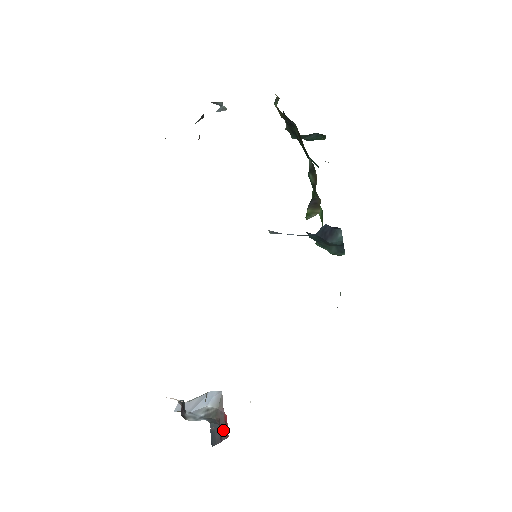
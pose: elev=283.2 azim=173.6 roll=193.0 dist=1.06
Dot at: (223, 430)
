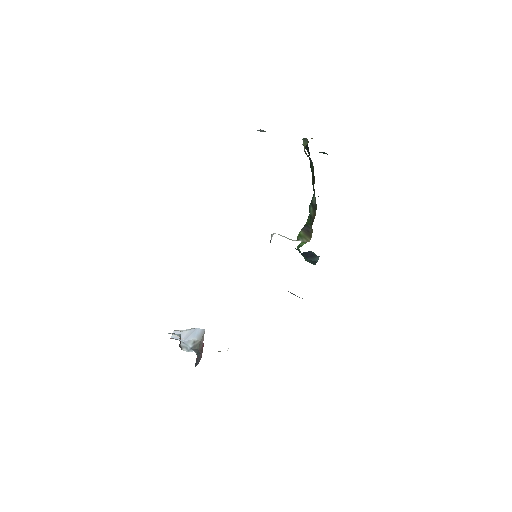
Dot at: (201, 355)
